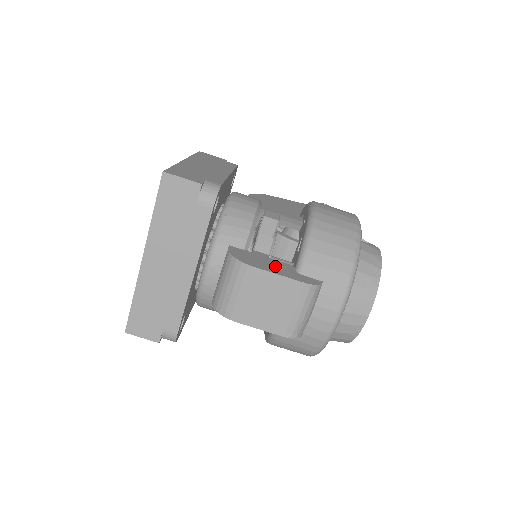
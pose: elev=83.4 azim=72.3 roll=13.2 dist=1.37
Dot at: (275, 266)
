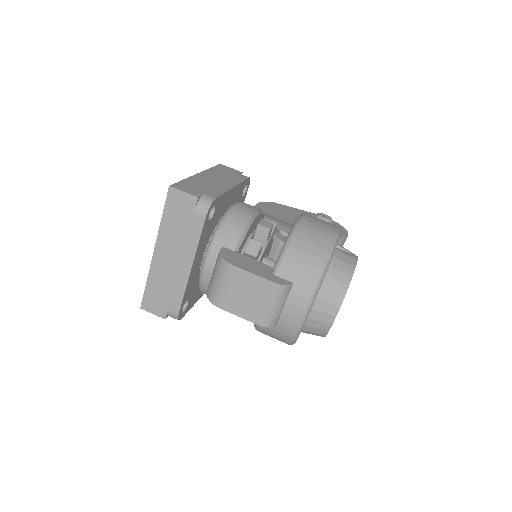
Dot at: (255, 267)
